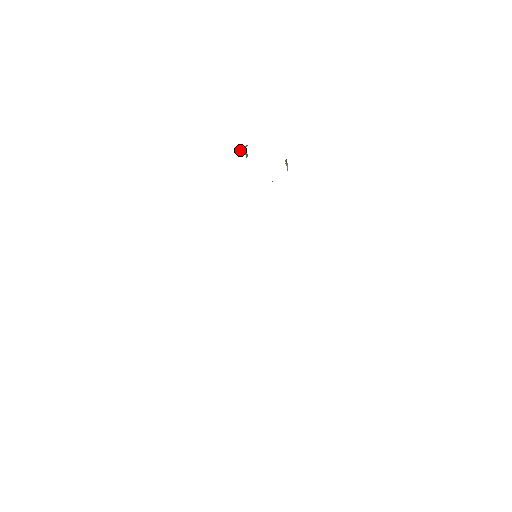
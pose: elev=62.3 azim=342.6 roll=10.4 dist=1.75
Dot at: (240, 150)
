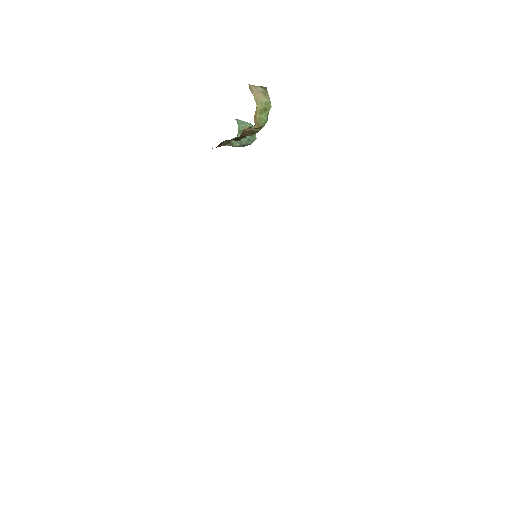
Dot at: occluded
